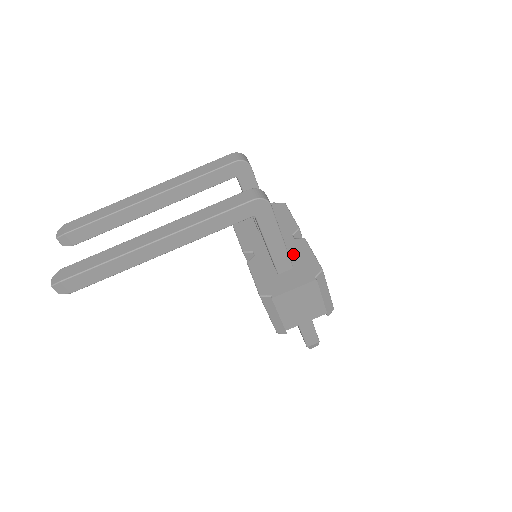
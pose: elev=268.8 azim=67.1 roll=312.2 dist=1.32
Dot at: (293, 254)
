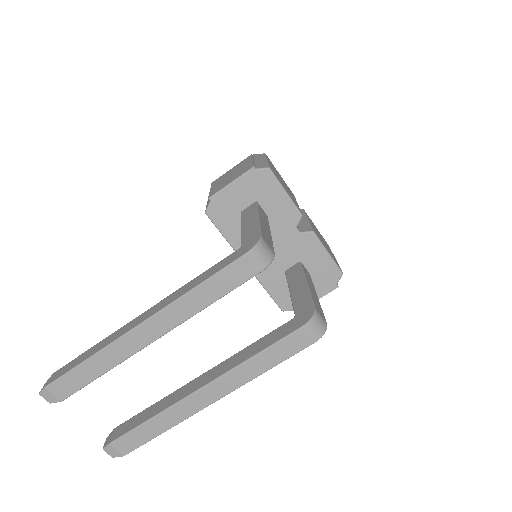
Dot at: (305, 257)
